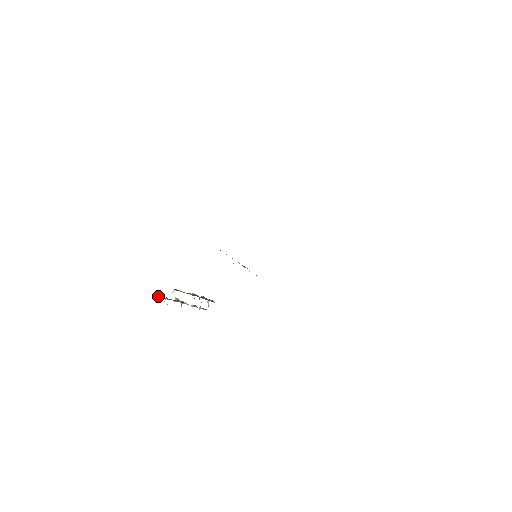
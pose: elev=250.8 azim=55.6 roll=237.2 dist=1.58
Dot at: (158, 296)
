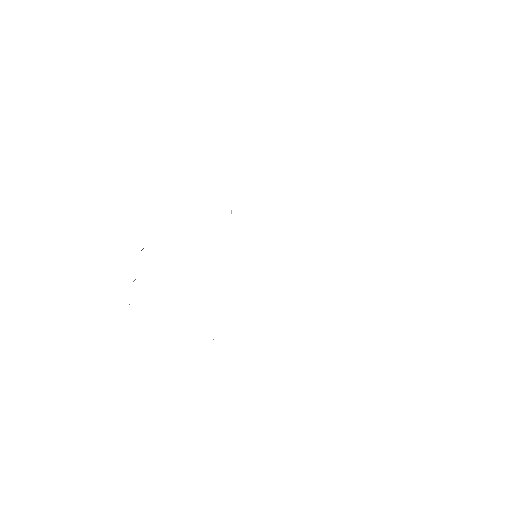
Dot at: occluded
